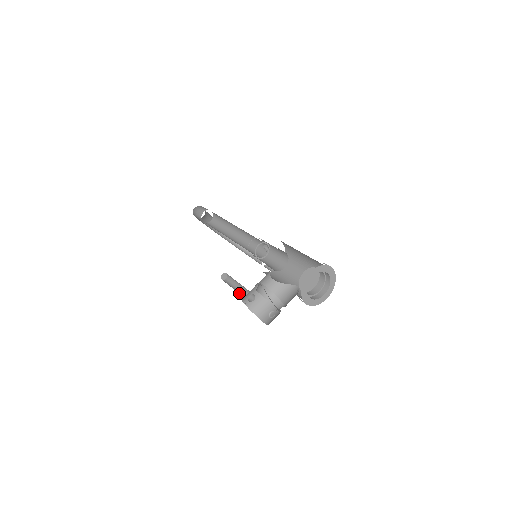
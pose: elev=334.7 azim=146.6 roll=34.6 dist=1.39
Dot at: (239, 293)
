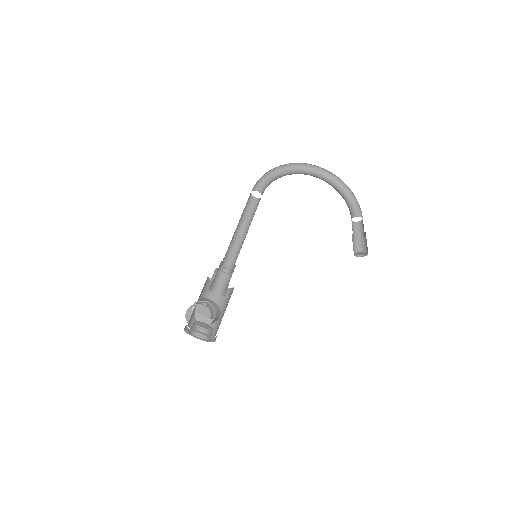
Dot at: occluded
